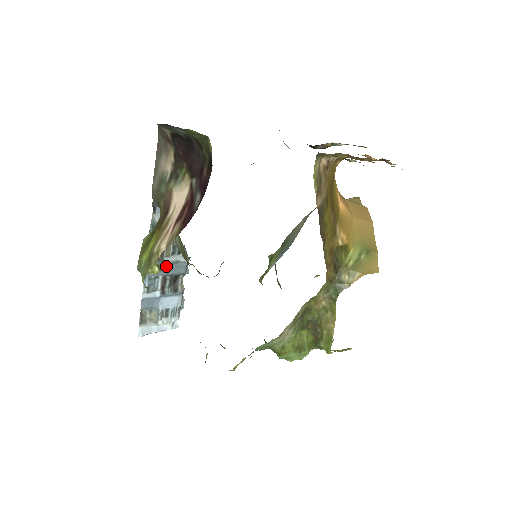
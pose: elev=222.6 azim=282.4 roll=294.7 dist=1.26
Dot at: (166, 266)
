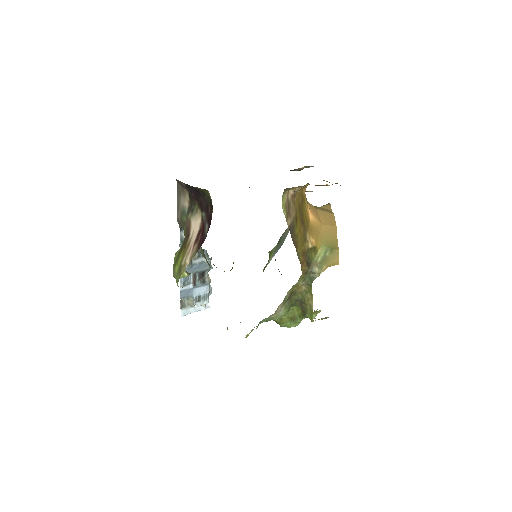
Dot at: (195, 266)
